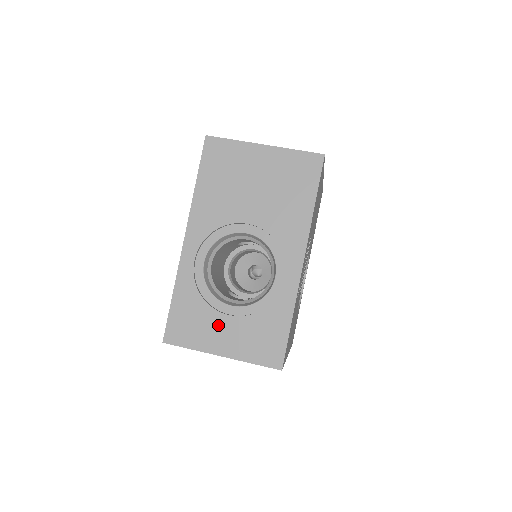
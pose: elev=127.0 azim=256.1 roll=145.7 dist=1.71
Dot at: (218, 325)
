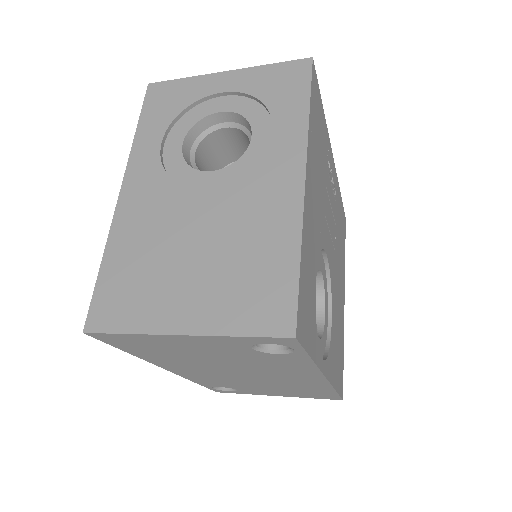
Dot at: occluded
